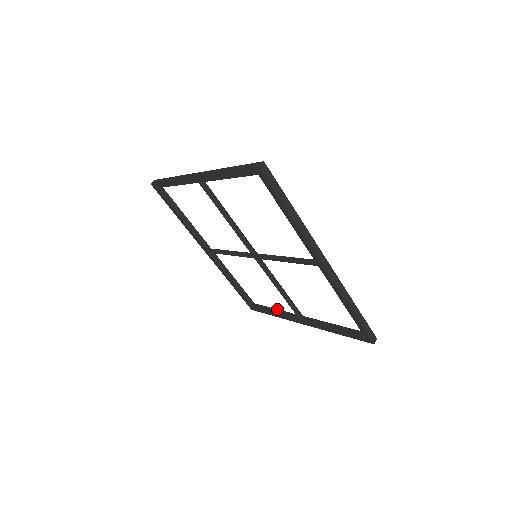
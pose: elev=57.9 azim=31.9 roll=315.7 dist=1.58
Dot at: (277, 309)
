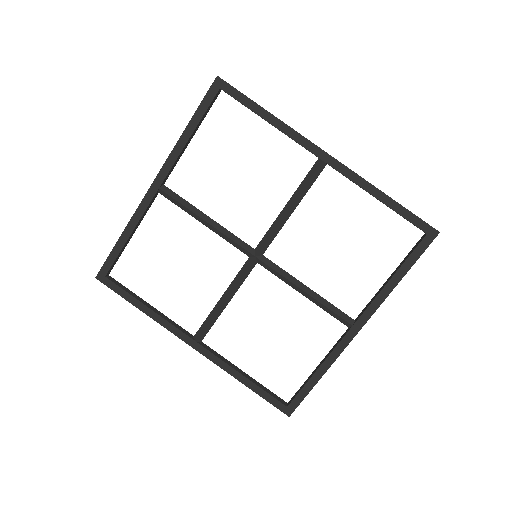
Dot at: occluded
